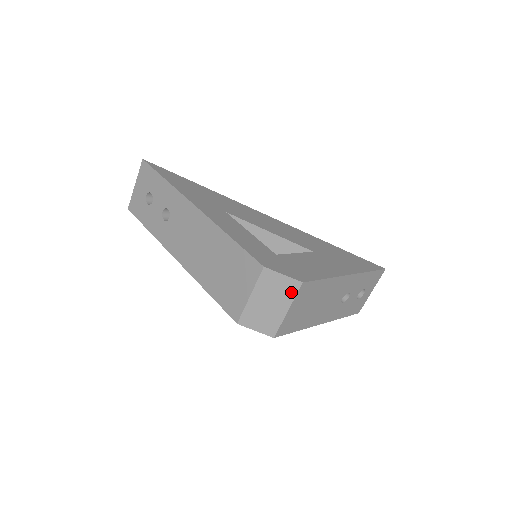
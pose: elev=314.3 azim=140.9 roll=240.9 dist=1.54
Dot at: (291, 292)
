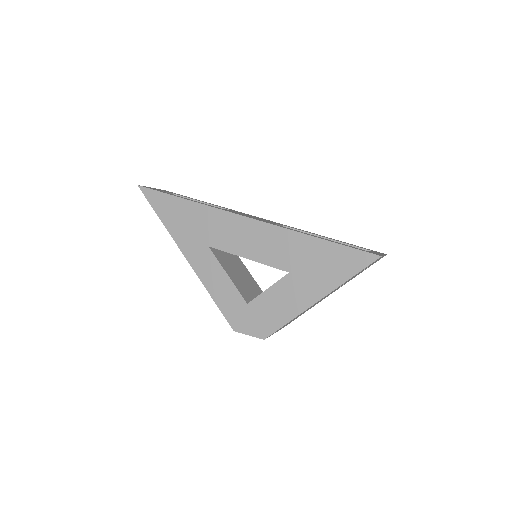
Dot at: occluded
